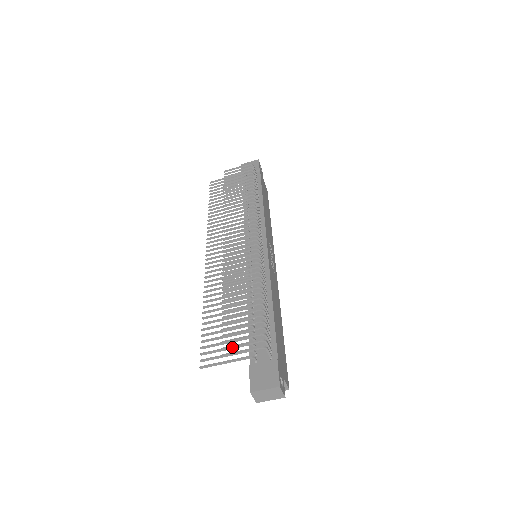
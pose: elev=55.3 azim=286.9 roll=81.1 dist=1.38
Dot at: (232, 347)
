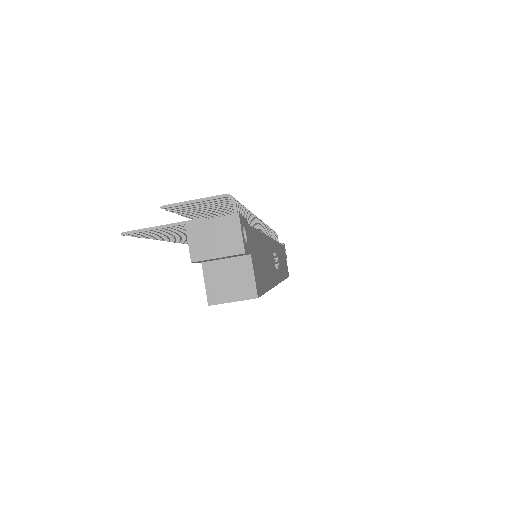
Dot at: (182, 205)
